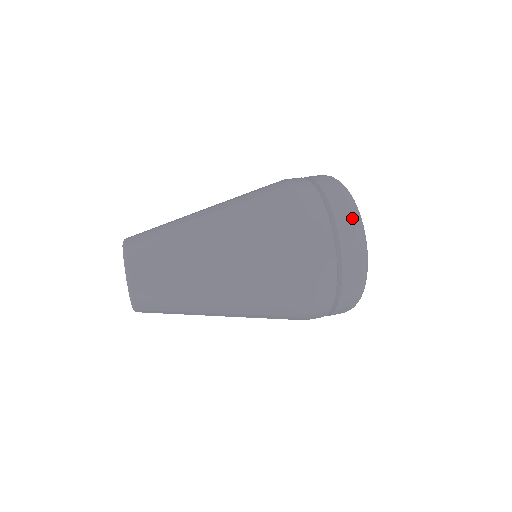
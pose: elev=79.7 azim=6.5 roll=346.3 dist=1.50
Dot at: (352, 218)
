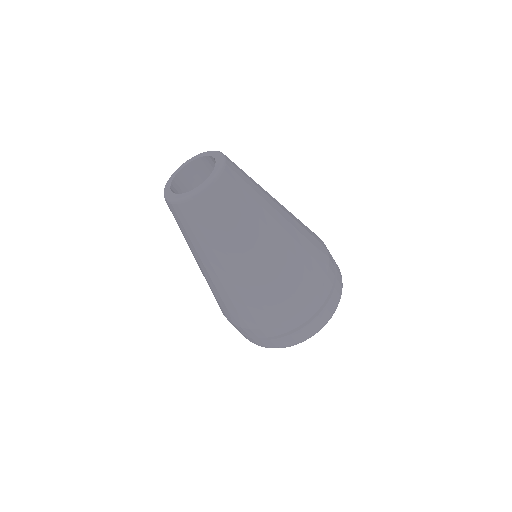
Dot at: occluded
